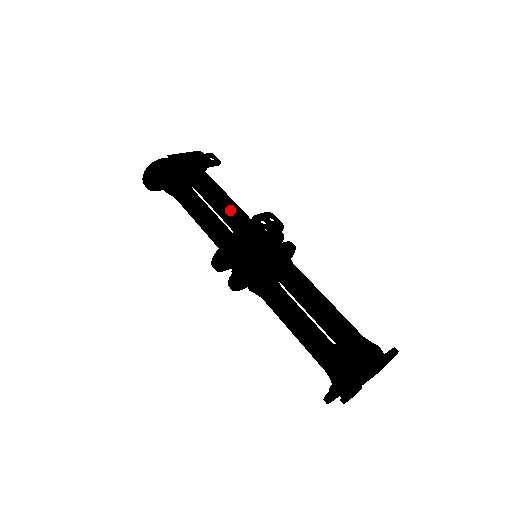
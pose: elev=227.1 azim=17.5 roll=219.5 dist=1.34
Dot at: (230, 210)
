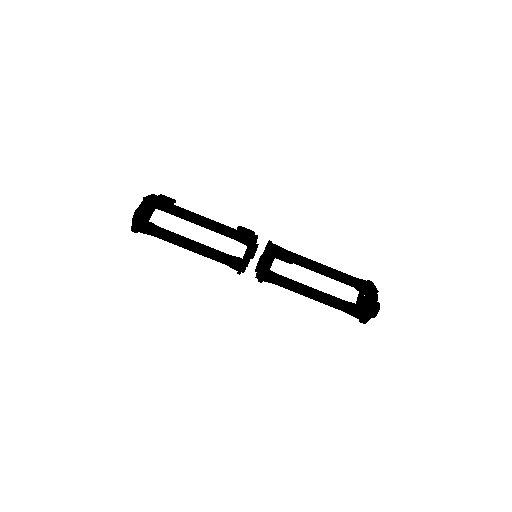
Dot at: (224, 227)
